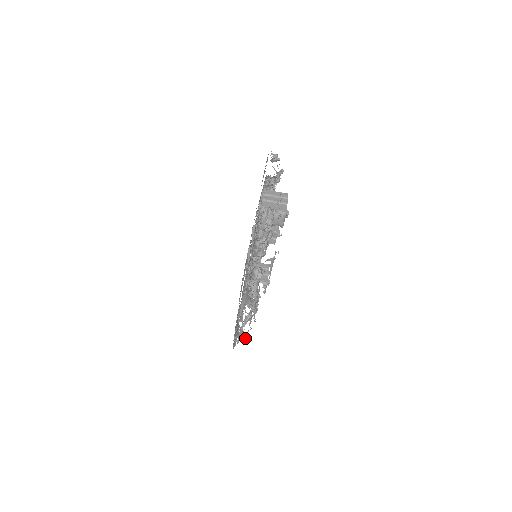
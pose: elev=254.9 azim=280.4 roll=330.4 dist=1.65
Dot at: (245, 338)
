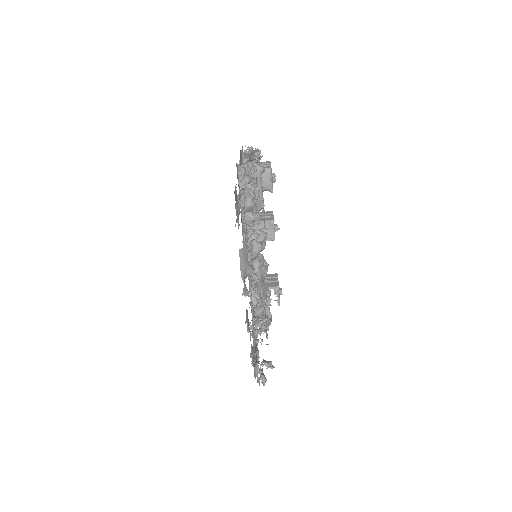
Dot at: (260, 330)
